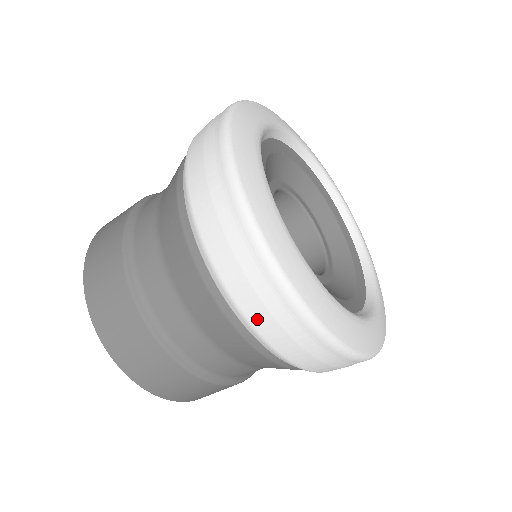
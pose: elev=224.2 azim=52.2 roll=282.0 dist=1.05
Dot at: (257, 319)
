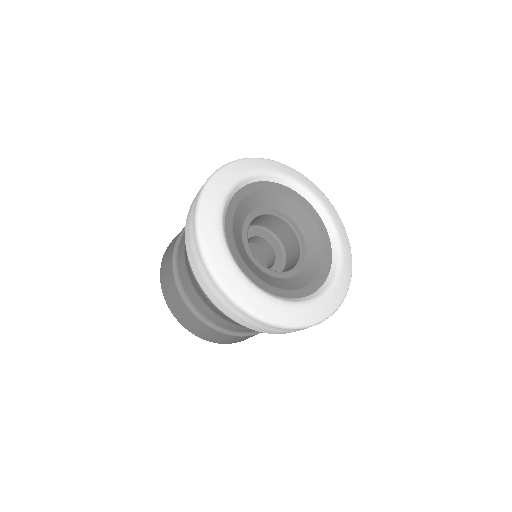
Dot at: (188, 246)
